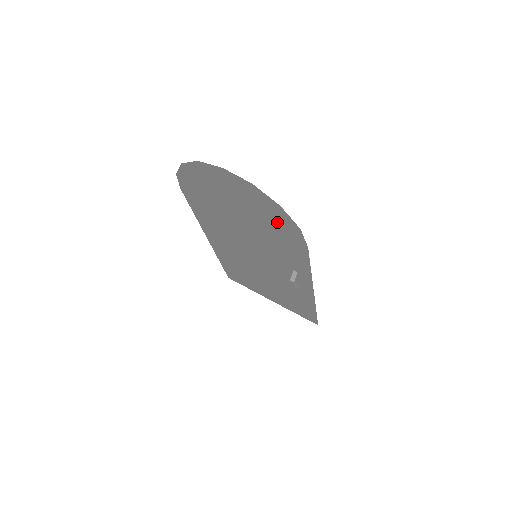
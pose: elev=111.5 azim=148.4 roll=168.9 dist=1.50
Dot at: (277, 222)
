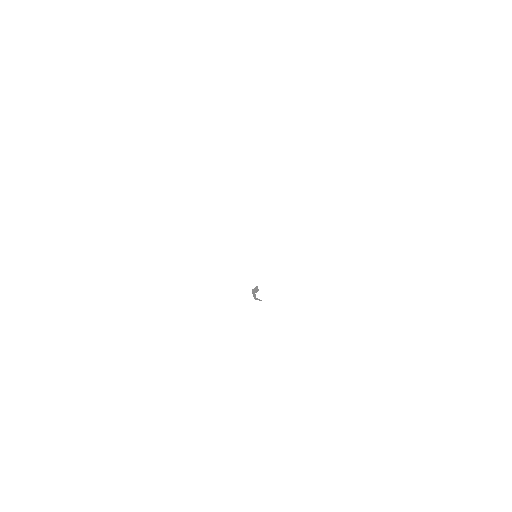
Dot at: occluded
